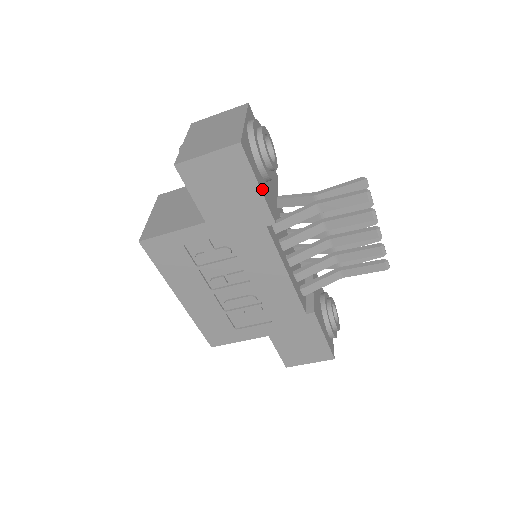
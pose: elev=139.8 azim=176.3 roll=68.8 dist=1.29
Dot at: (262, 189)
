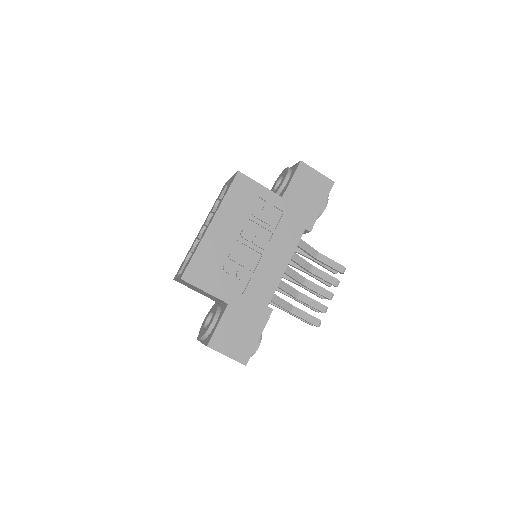
Dot at: (320, 211)
